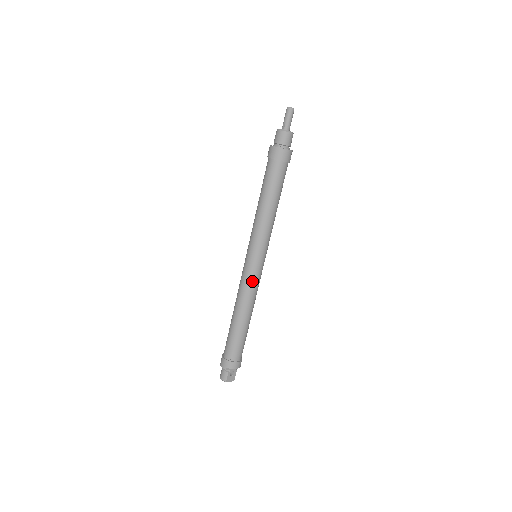
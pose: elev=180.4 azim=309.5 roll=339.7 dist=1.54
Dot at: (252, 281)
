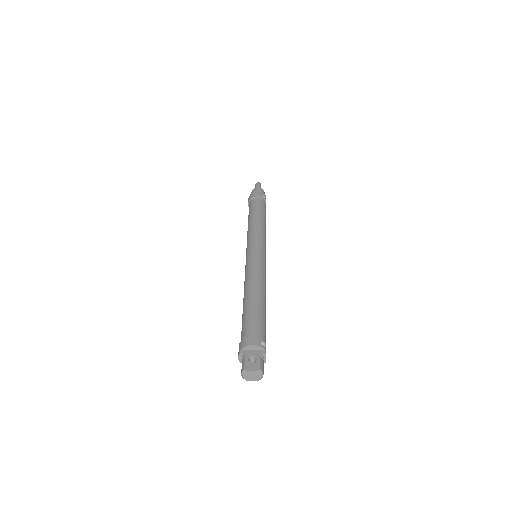
Dot at: (250, 265)
